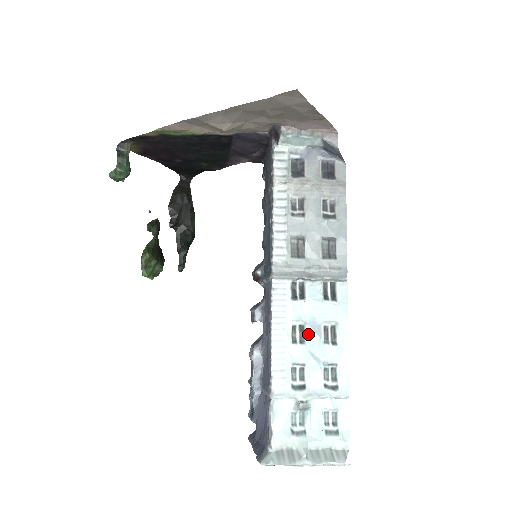
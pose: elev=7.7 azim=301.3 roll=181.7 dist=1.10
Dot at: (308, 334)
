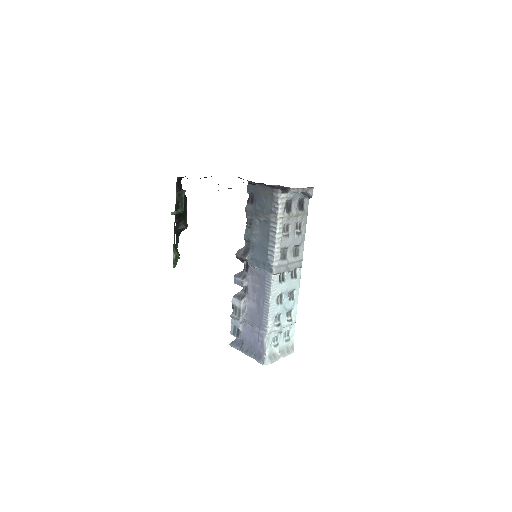
Dot at: (284, 298)
